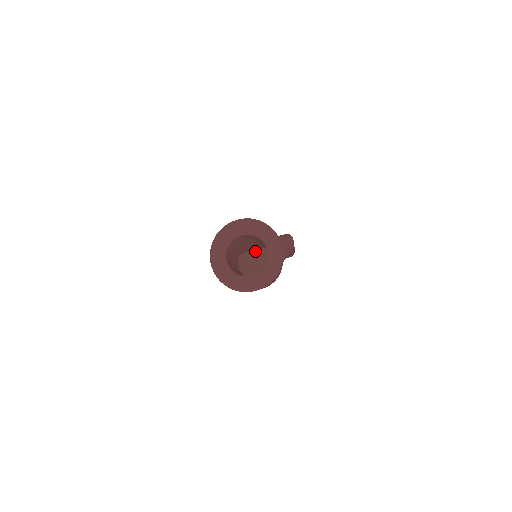
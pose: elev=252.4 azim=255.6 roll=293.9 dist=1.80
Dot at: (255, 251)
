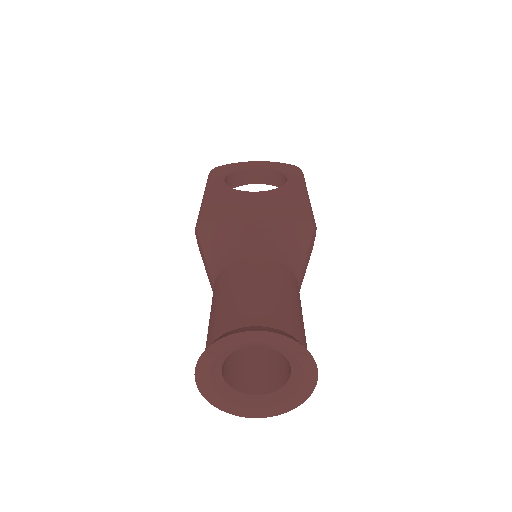
Dot at: occluded
